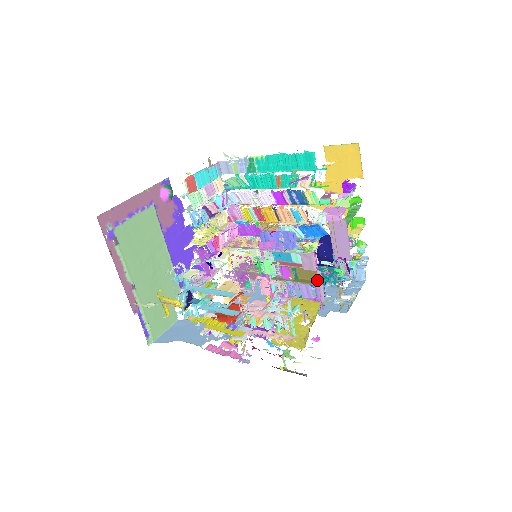
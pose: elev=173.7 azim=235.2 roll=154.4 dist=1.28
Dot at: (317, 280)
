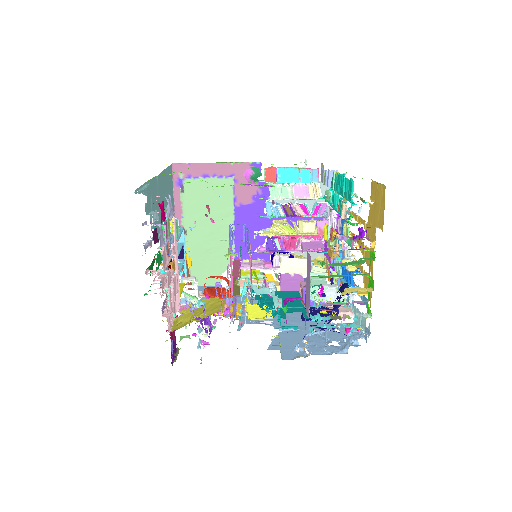
Dot at: (239, 293)
